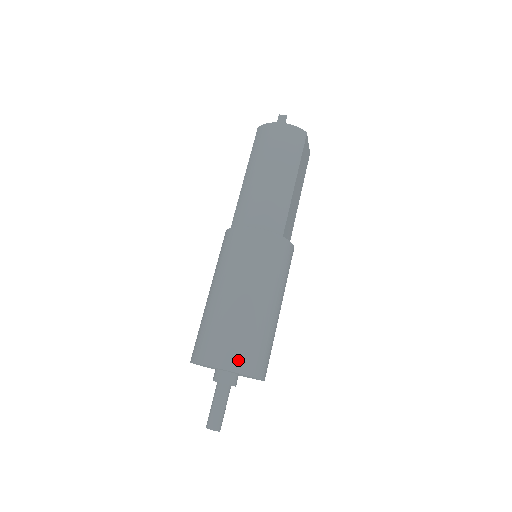
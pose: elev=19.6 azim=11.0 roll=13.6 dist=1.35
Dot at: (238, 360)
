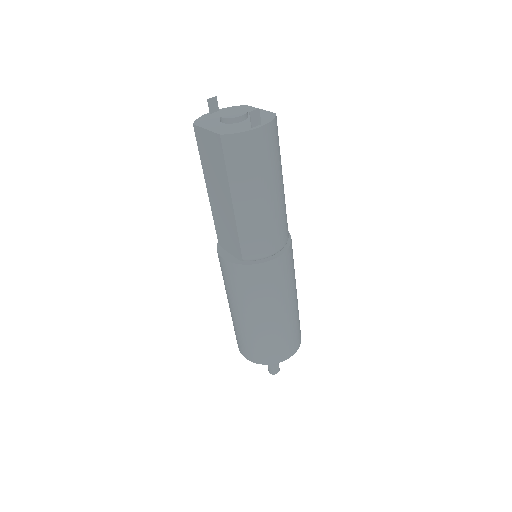
Dot at: (298, 341)
